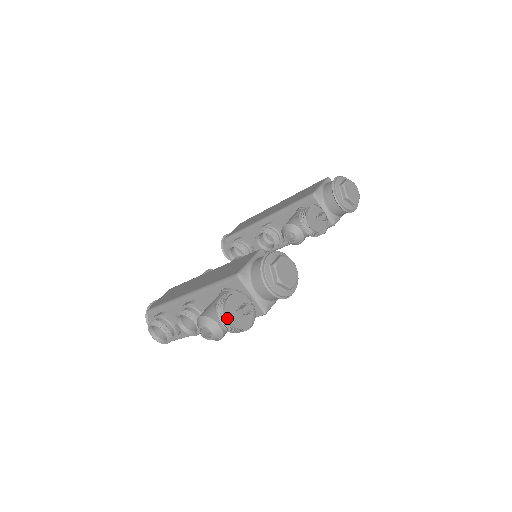
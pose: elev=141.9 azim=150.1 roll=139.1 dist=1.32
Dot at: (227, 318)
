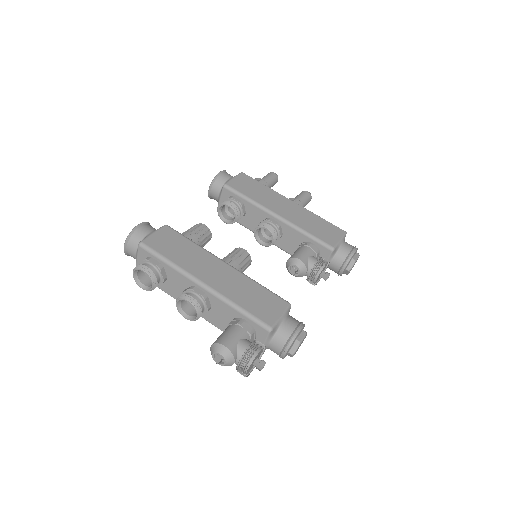
Dot at: (248, 369)
